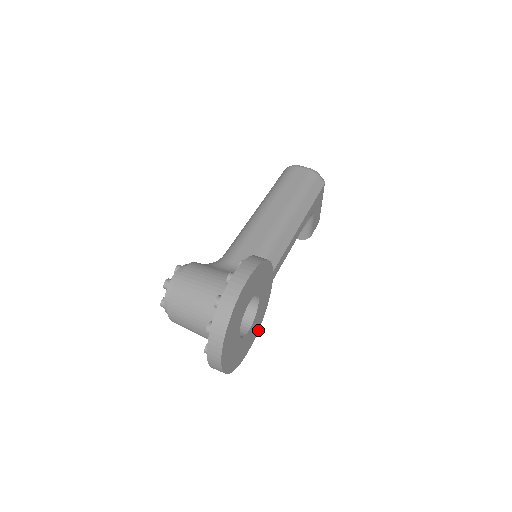
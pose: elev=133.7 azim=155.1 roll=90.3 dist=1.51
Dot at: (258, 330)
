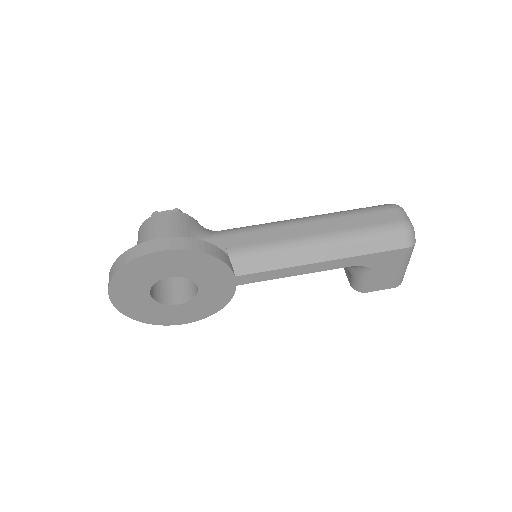
Dot at: (206, 317)
